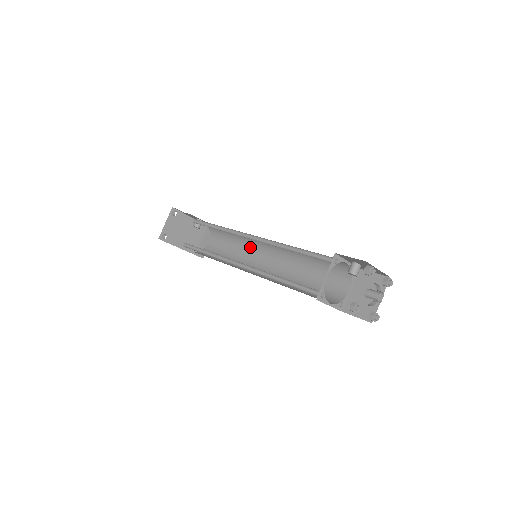
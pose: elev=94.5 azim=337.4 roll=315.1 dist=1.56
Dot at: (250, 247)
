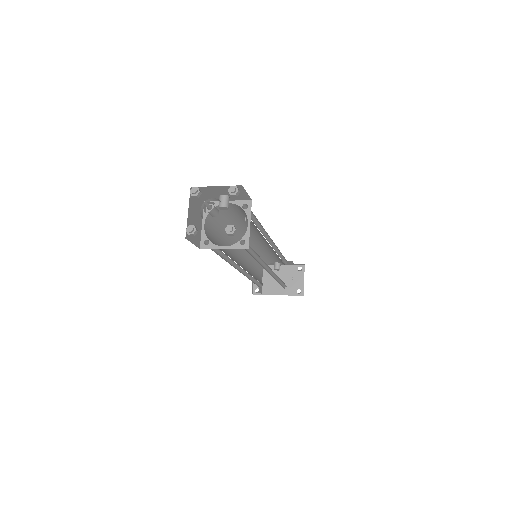
Dot at: occluded
